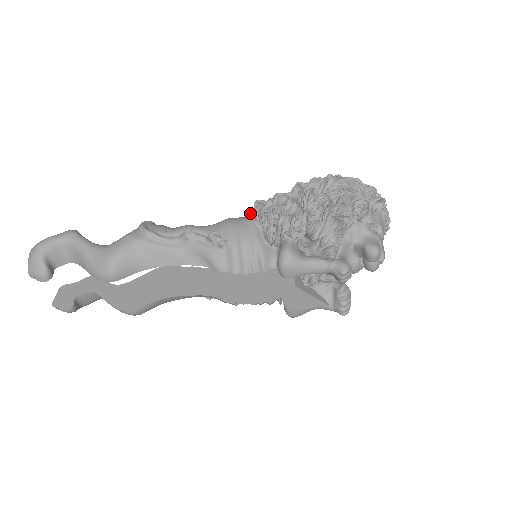
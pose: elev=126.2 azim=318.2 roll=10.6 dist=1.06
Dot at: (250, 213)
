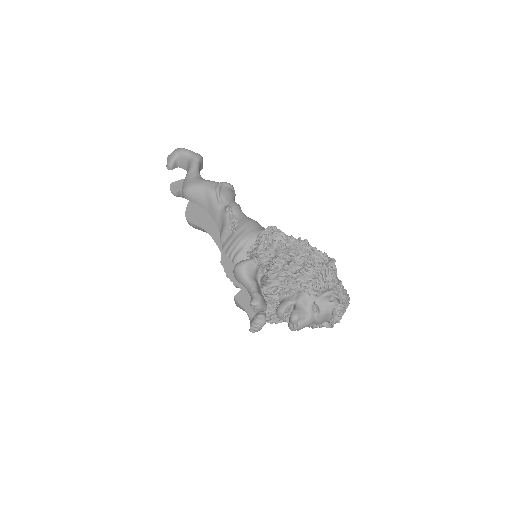
Dot at: (264, 229)
